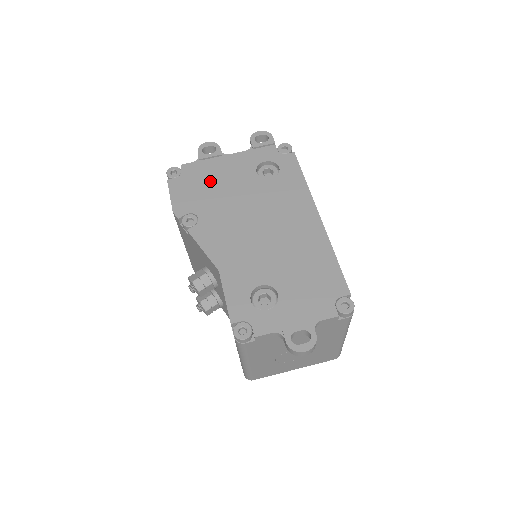
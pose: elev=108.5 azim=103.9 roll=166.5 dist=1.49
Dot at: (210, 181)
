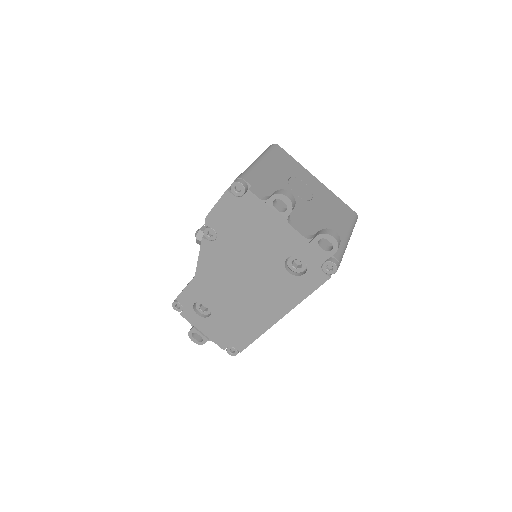
Dot at: (252, 227)
